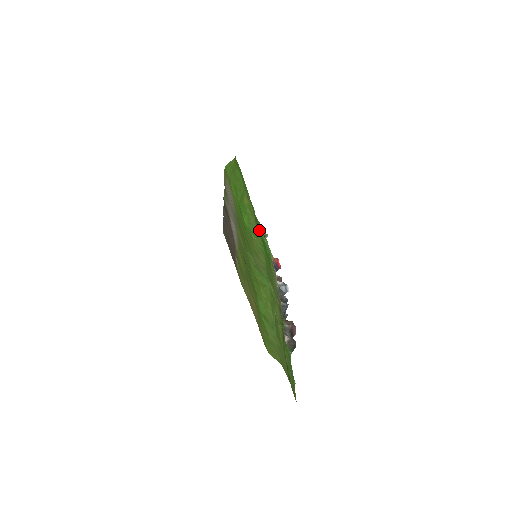
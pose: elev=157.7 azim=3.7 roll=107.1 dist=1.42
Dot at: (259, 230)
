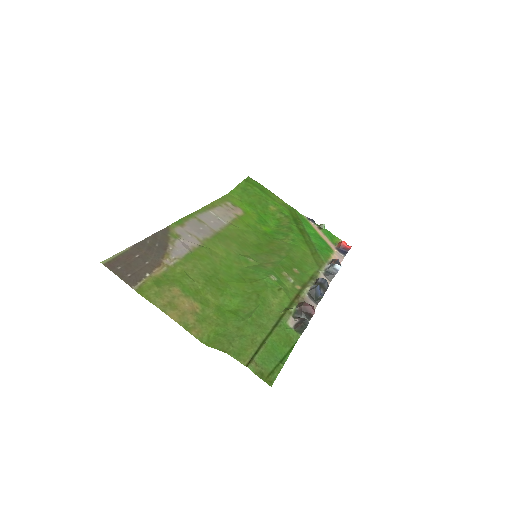
Dot at: (299, 226)
